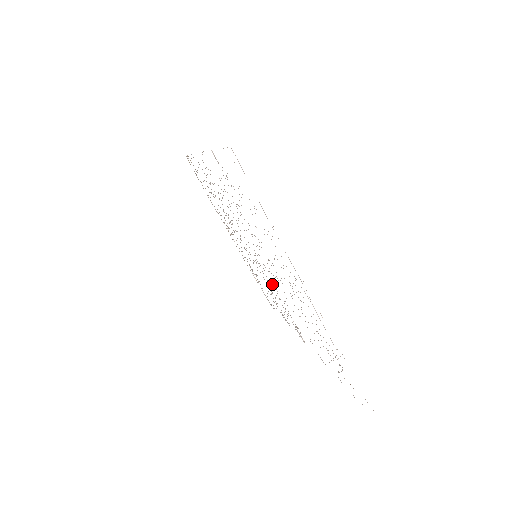
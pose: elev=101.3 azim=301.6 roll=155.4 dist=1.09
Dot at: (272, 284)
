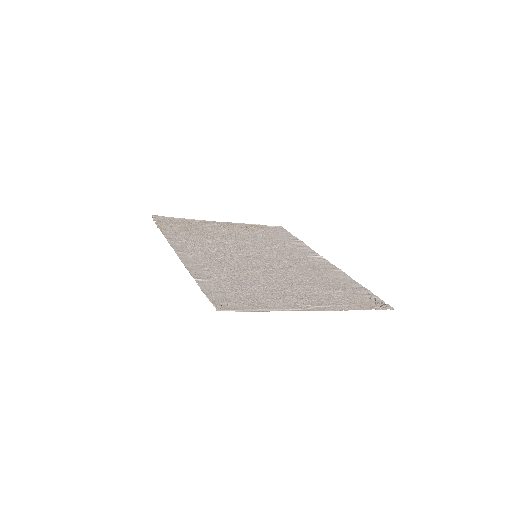
Dot at: (278, 259)
